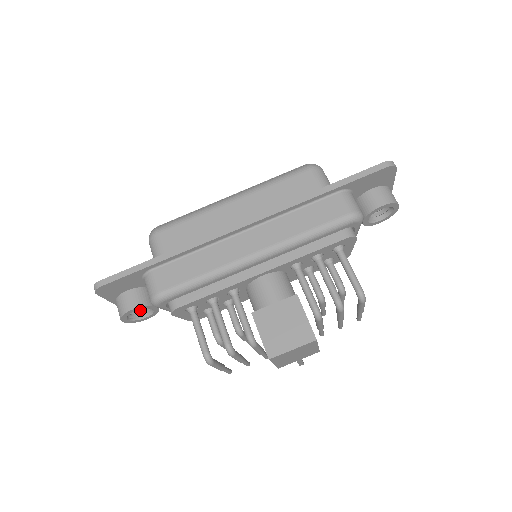
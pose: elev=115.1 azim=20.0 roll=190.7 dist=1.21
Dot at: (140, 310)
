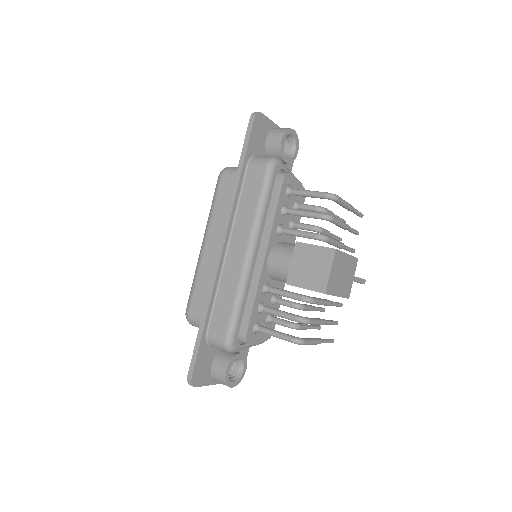
Dot at: (235, 369)
